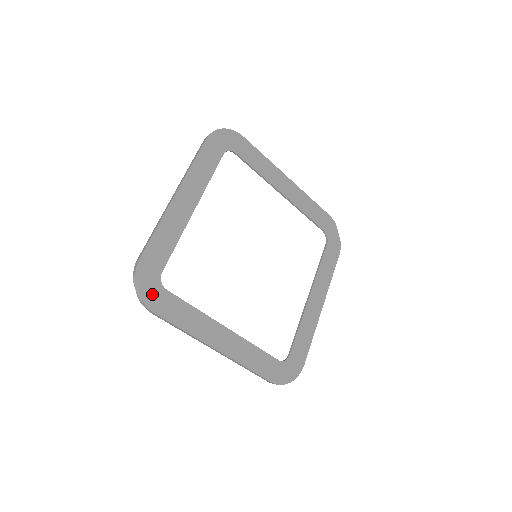
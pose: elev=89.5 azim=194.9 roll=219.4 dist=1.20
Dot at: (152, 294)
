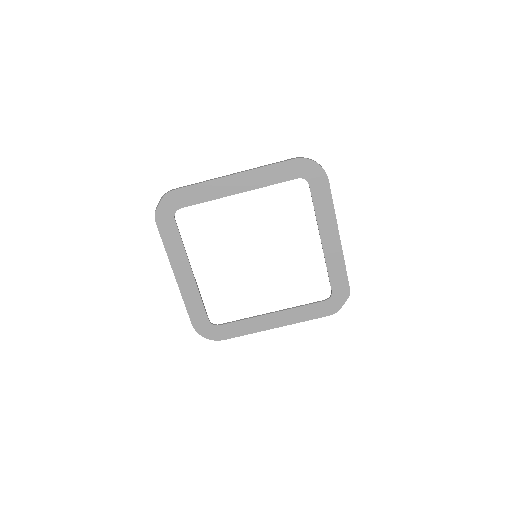
Dot at: (164, 213)
